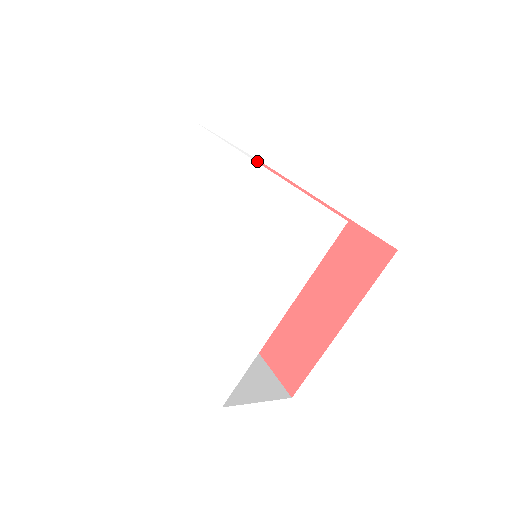
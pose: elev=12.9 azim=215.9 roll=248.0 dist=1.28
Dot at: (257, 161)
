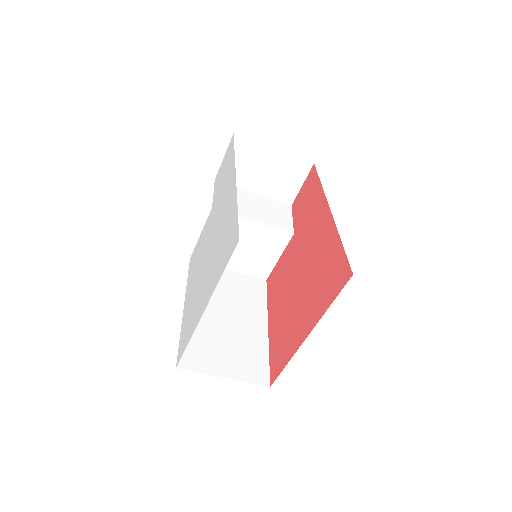
Dot at: (314, 166)
